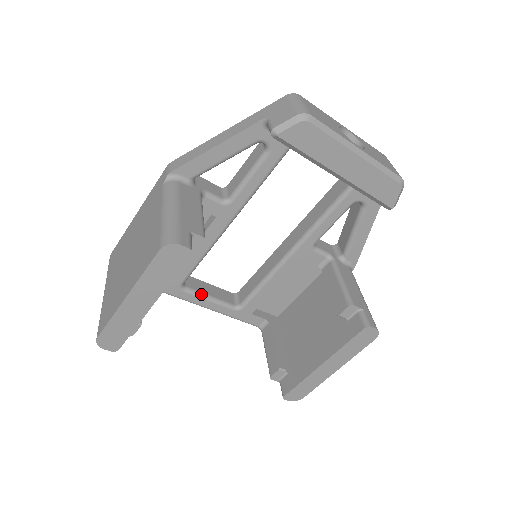
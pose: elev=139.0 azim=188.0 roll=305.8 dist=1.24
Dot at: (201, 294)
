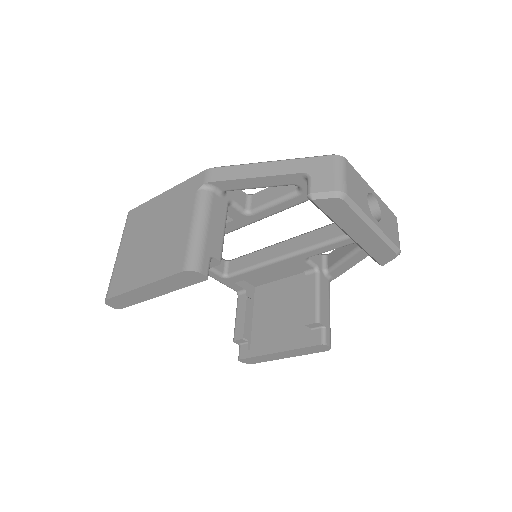
Dot at: occluded
